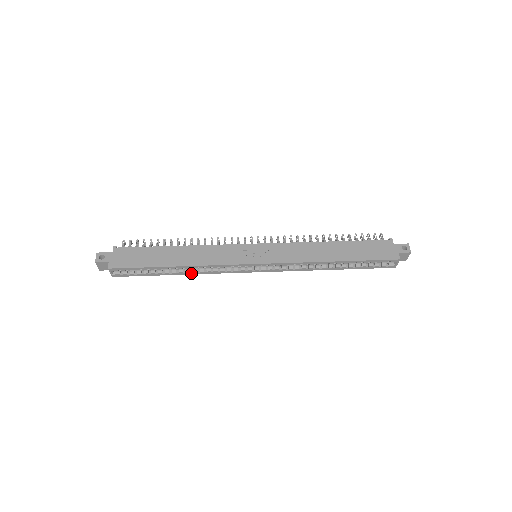
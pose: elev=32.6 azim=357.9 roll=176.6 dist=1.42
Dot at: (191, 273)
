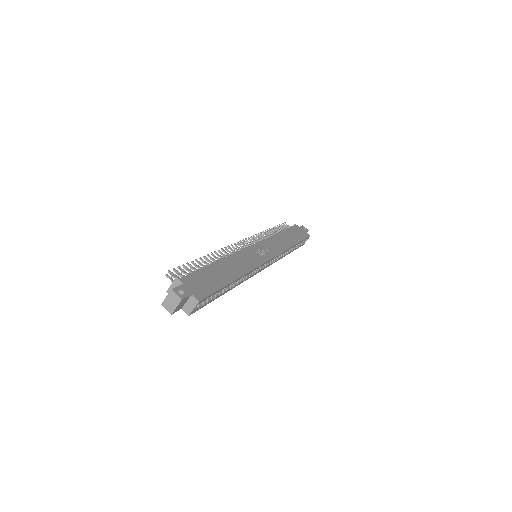
Dot at: (235, 286)
